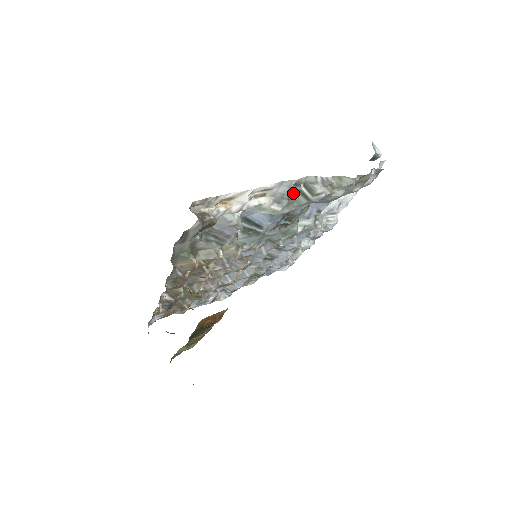
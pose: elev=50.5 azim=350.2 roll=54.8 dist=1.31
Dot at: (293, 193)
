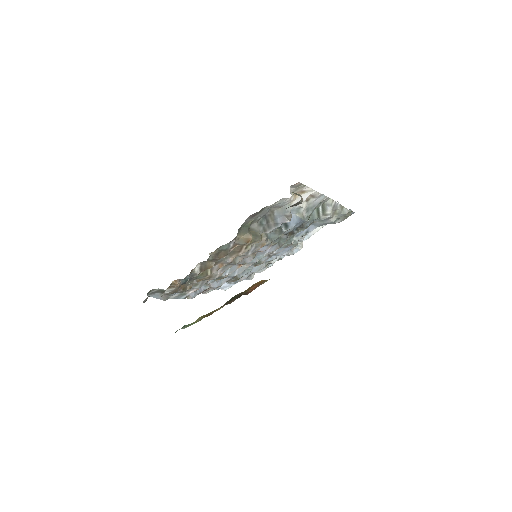
Dot at: (315, 208)
